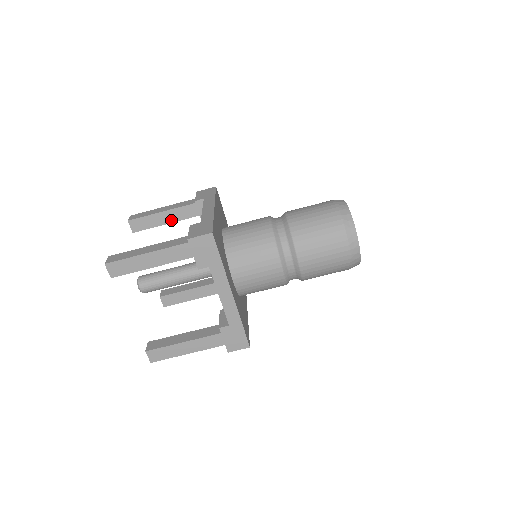
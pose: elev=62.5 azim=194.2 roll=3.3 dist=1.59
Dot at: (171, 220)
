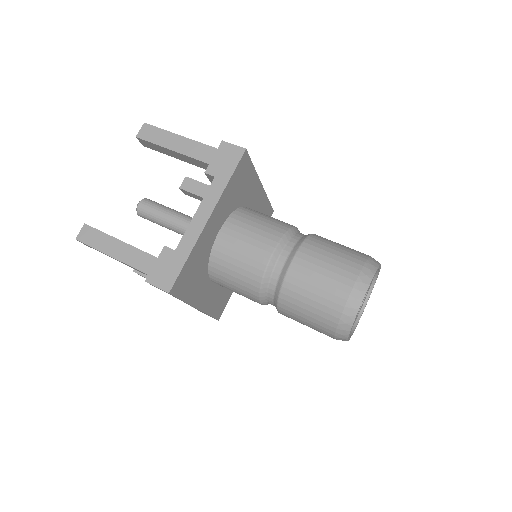
Dot at: occluded
